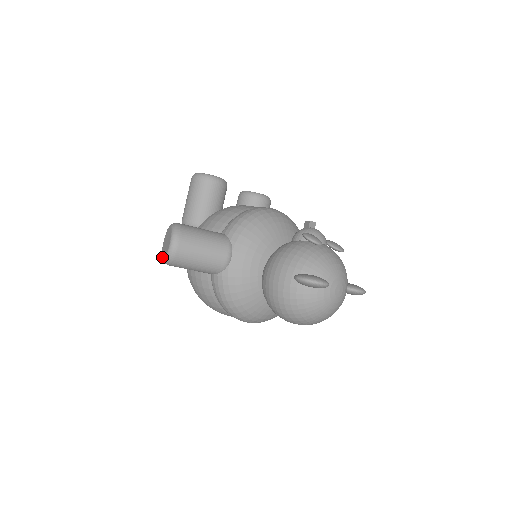
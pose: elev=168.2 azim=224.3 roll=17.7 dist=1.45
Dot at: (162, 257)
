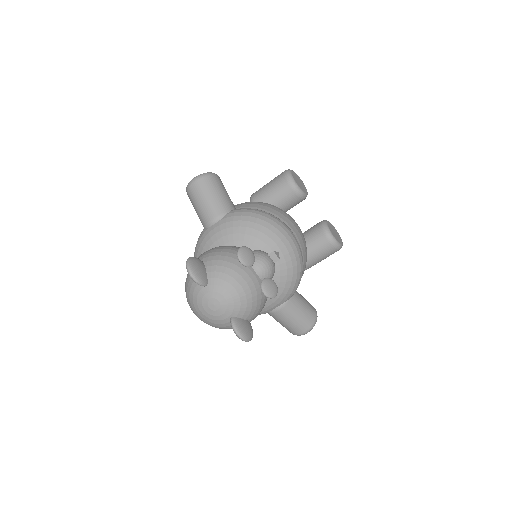
Dot at: occluded
